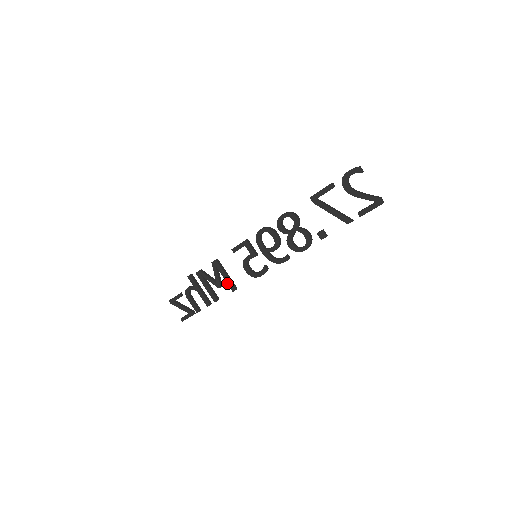
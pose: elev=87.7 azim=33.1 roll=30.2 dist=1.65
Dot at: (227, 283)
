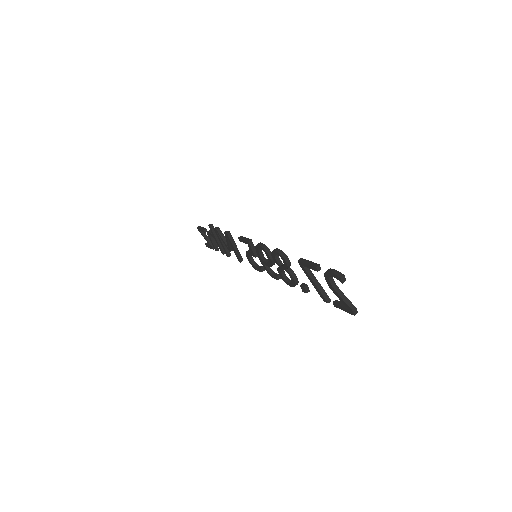
Dot at: (235, 253)
